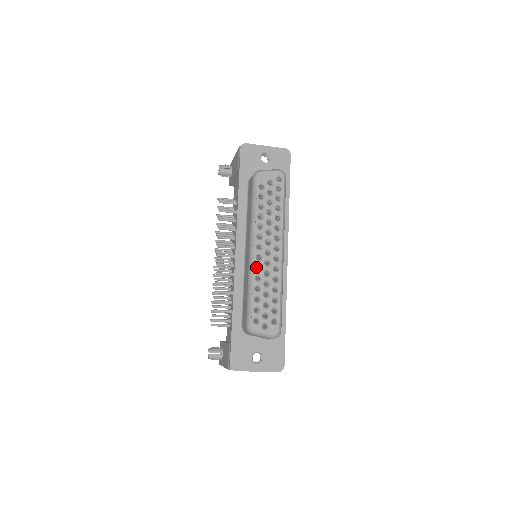
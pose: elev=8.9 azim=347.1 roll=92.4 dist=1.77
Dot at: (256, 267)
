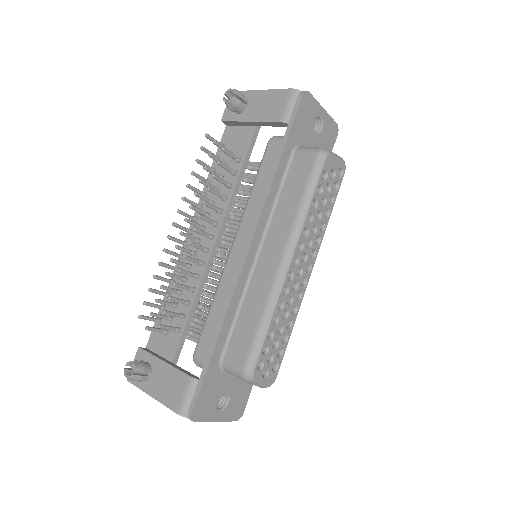
Dot at: occluded
